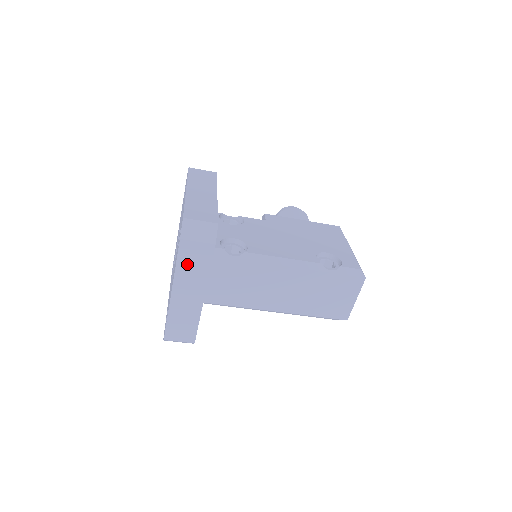
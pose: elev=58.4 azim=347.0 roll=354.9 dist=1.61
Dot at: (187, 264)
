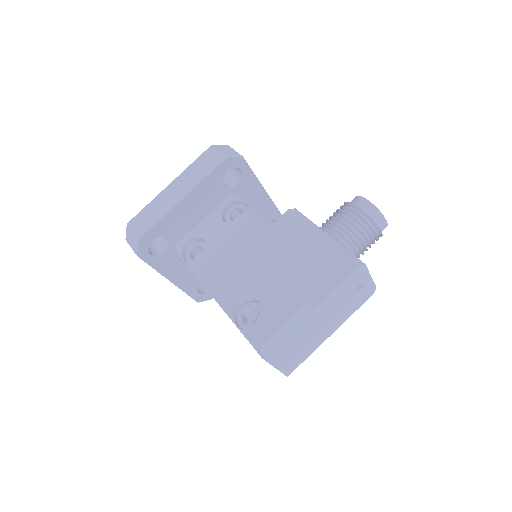
Dot at: occluded
